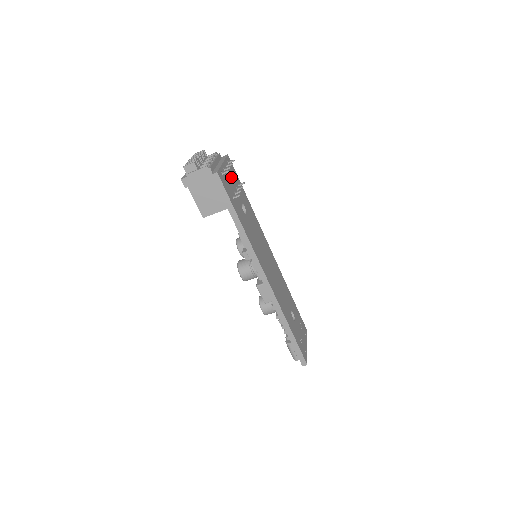
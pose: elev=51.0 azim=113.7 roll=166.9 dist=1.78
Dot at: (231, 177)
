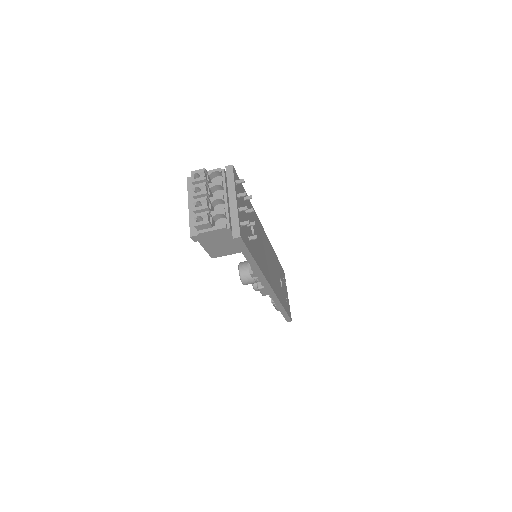
Dot at: (241, 204)
